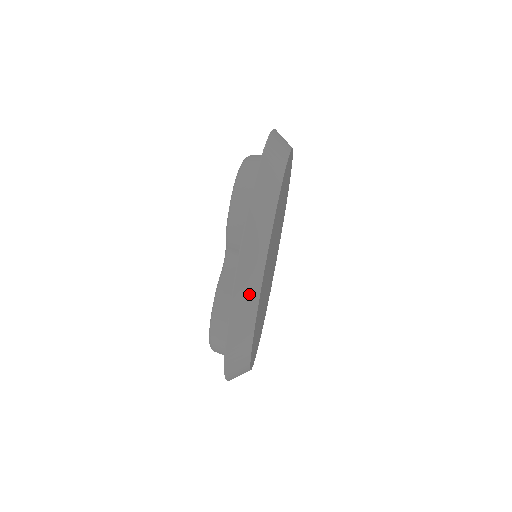
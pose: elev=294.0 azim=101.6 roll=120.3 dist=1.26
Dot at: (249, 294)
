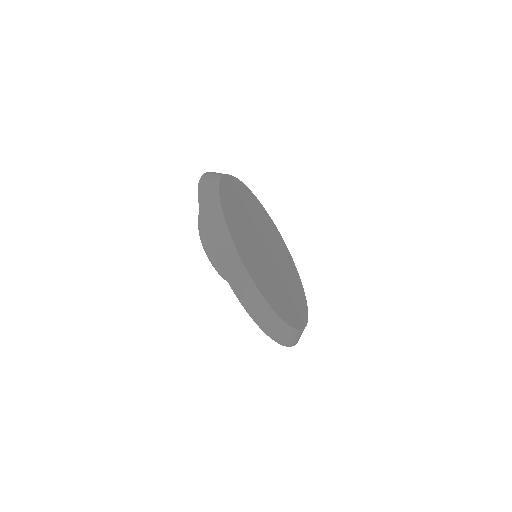
Dot at: (266, 315)
